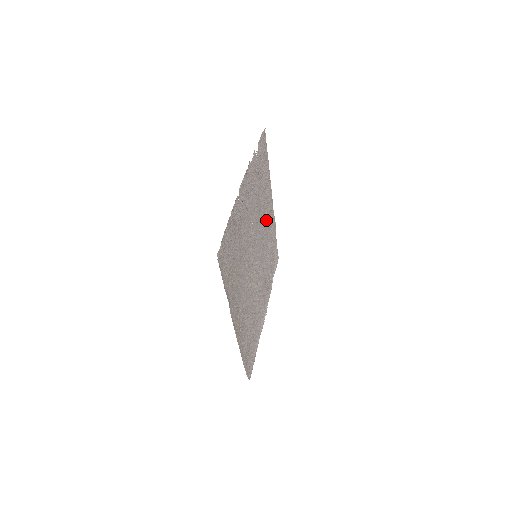
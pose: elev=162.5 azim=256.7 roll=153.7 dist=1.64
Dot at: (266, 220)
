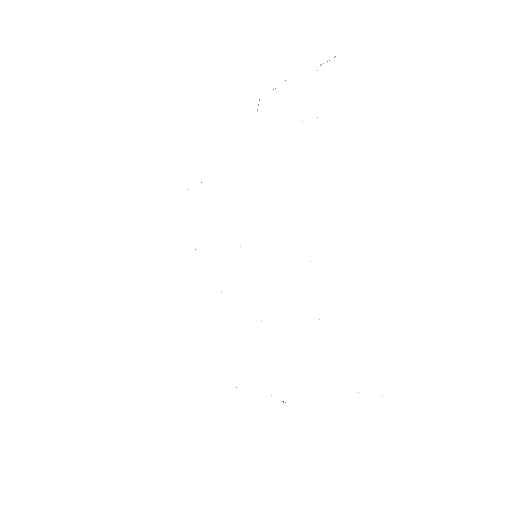
Dot at: occluded
